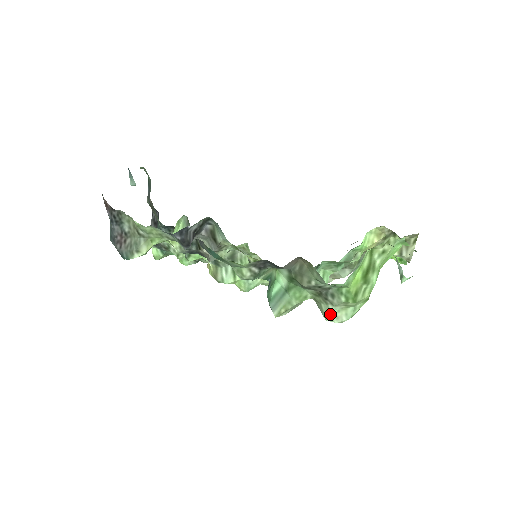
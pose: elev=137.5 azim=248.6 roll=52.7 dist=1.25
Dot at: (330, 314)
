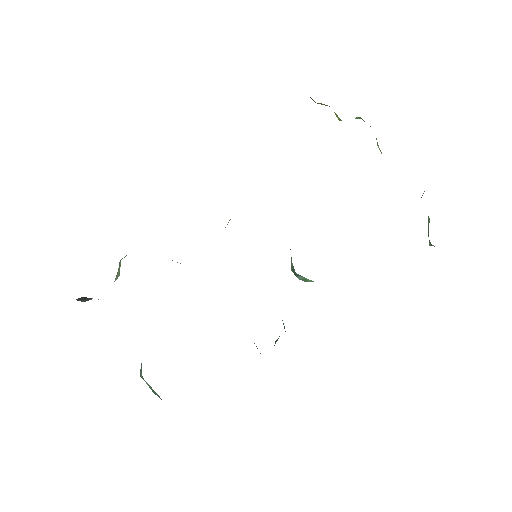
Dot at: occluded
